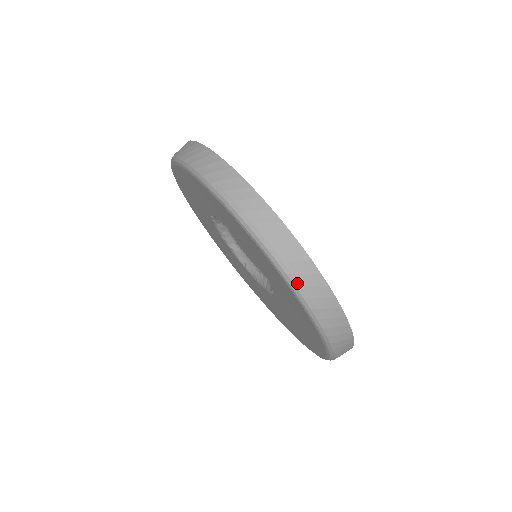
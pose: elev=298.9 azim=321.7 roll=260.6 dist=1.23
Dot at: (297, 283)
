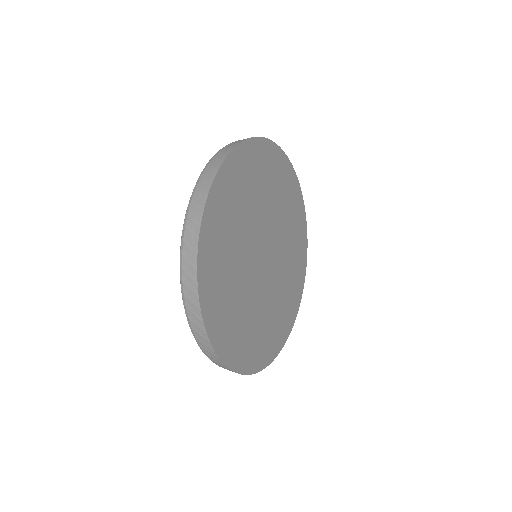
Dot at: (183, 290)
